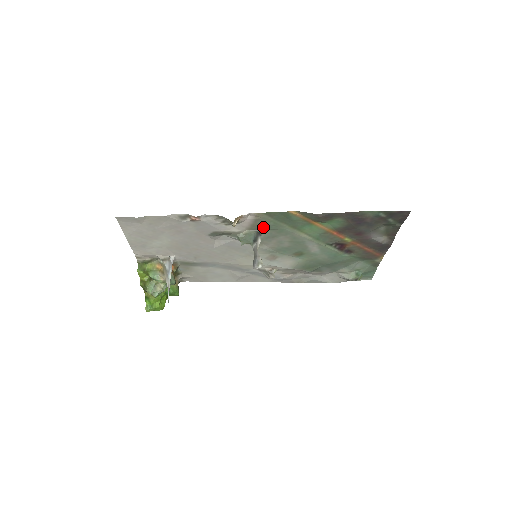
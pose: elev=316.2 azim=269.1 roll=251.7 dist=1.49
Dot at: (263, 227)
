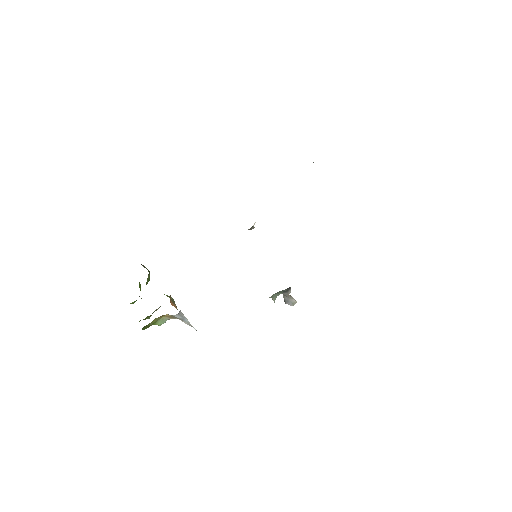
Dot at: occluded
